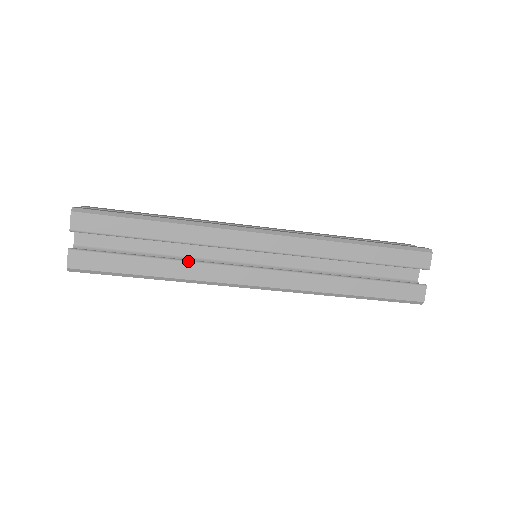
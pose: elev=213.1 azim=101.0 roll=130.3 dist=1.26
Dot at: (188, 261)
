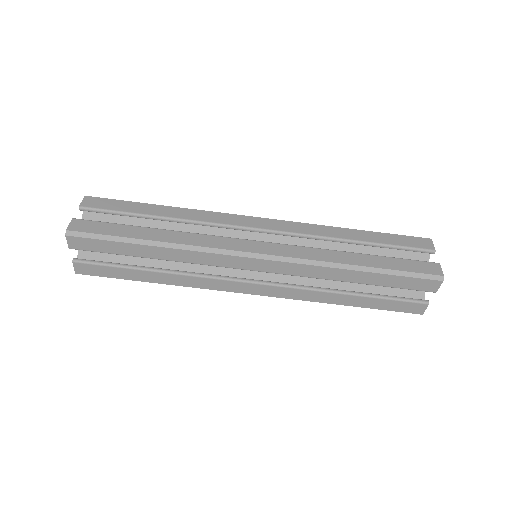
Dot at: (187, 232)
